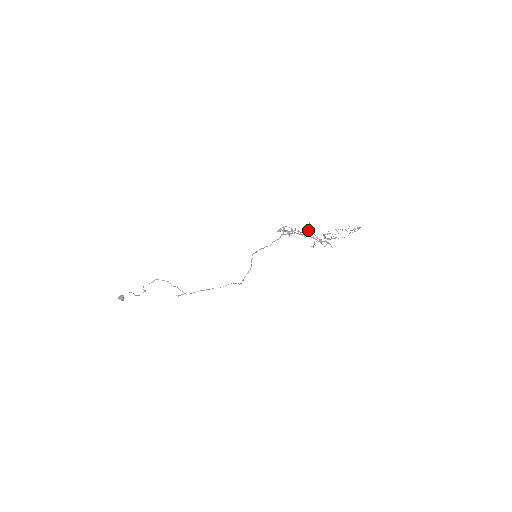
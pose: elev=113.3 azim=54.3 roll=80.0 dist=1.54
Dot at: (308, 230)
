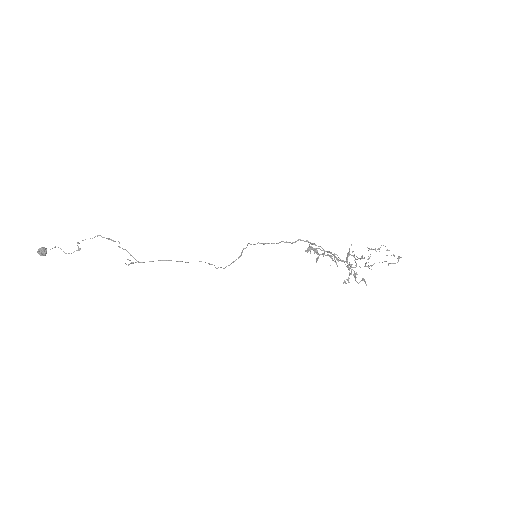
Dot at: occluded
